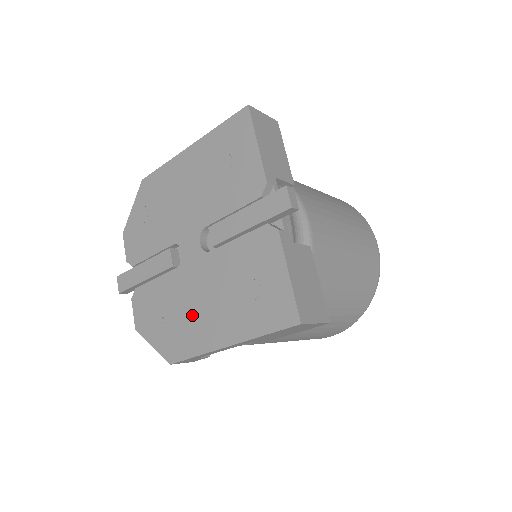
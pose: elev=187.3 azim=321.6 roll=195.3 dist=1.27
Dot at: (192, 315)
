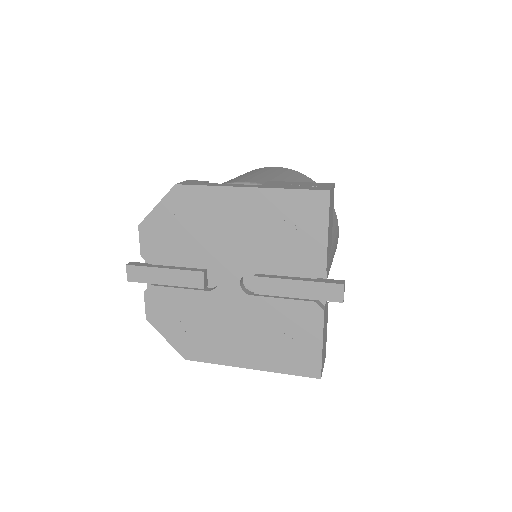
Dot at: (218, 334)
